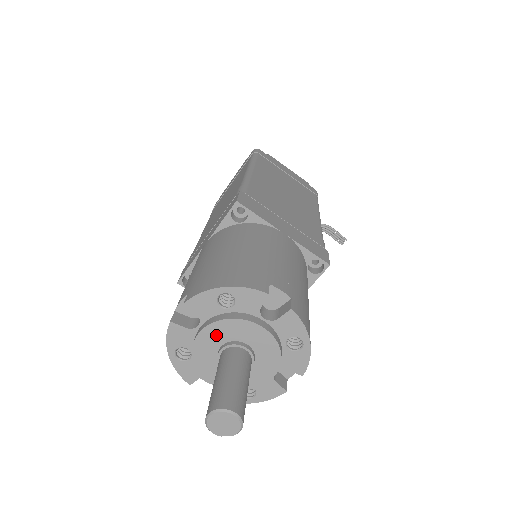
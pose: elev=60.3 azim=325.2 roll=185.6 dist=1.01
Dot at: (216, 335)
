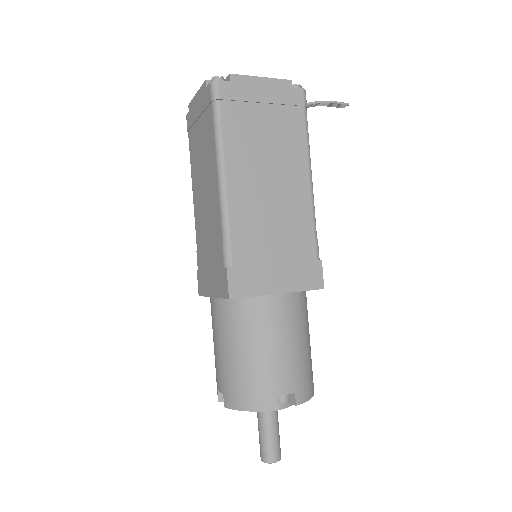
Dot at: occluded
